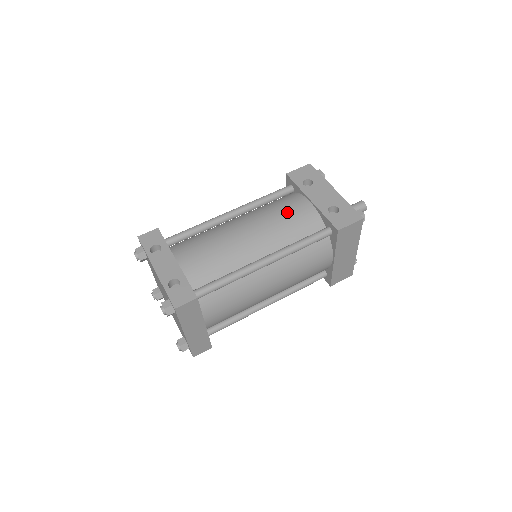
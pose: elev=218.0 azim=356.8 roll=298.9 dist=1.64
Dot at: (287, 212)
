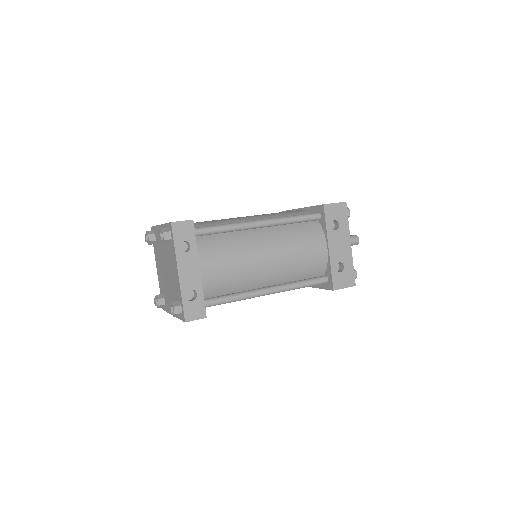
Dot at: (306, 251)
